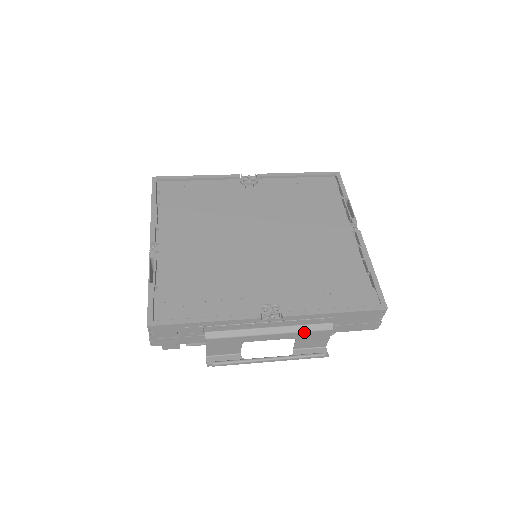
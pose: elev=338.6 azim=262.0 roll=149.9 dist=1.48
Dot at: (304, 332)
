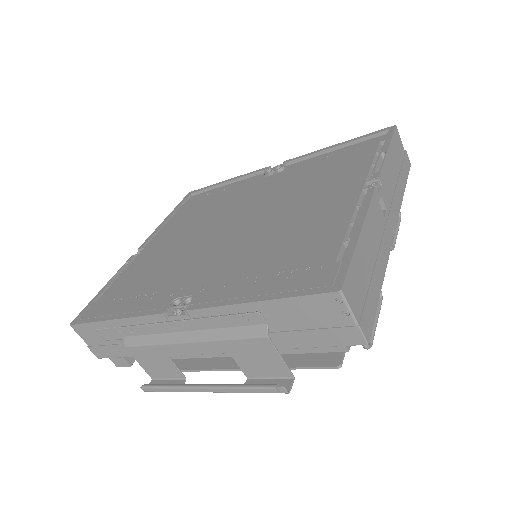
Dot at: (229, 340)
